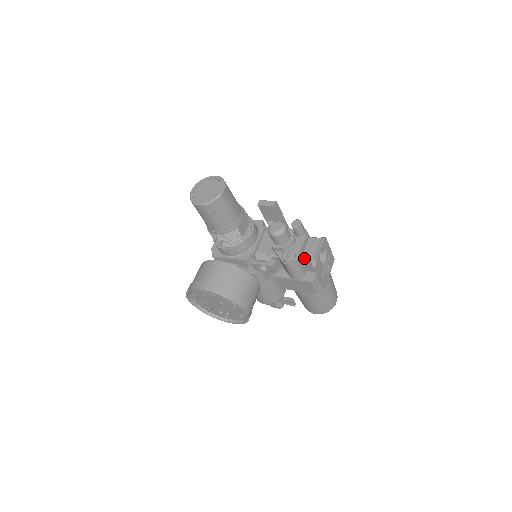
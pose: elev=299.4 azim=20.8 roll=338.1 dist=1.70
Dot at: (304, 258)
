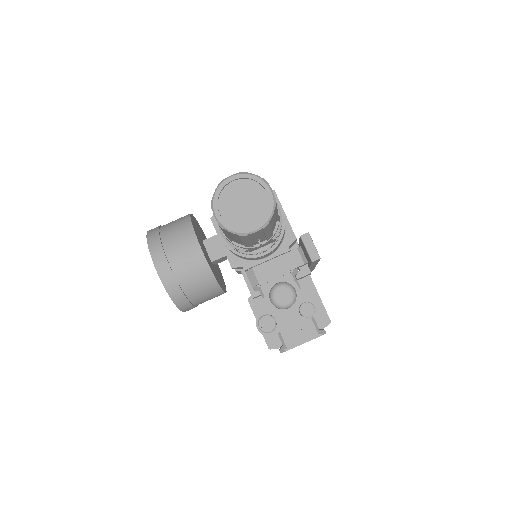
Dot at: (281, 335)
